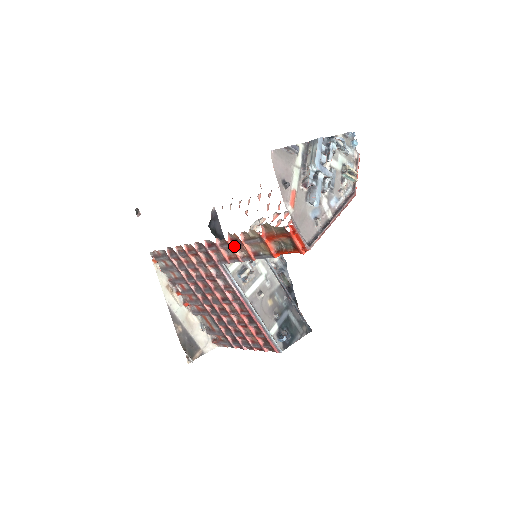
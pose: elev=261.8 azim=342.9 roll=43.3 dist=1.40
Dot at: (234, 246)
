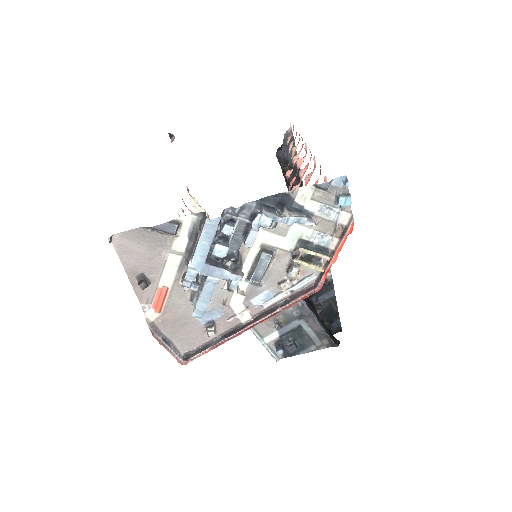
Dot at: occluded
